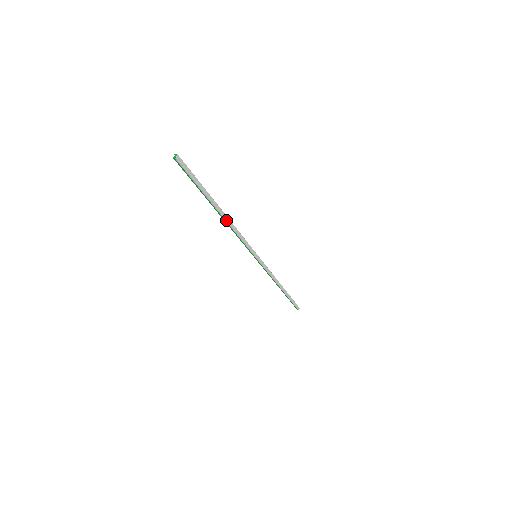
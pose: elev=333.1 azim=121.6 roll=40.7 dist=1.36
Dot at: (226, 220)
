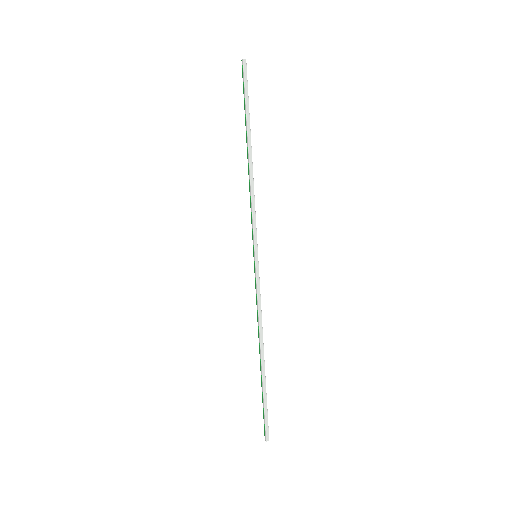
Dot at: (250, 167)
